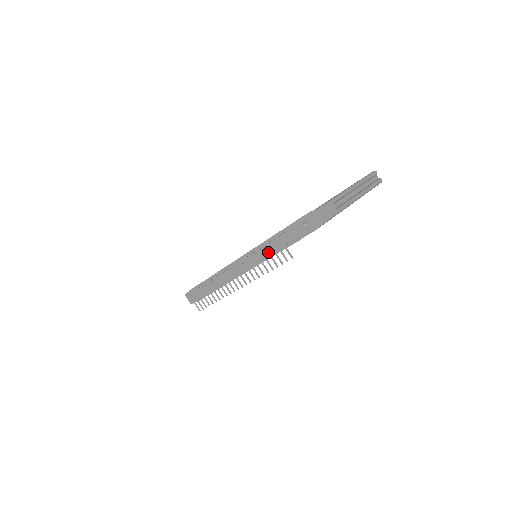
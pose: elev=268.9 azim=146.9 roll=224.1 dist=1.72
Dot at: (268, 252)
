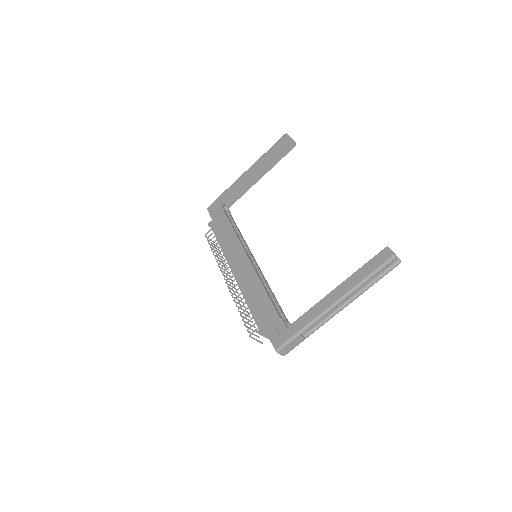
Dot at: occluded
